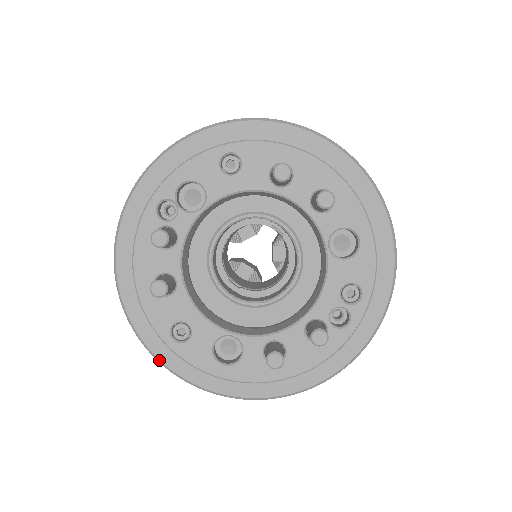
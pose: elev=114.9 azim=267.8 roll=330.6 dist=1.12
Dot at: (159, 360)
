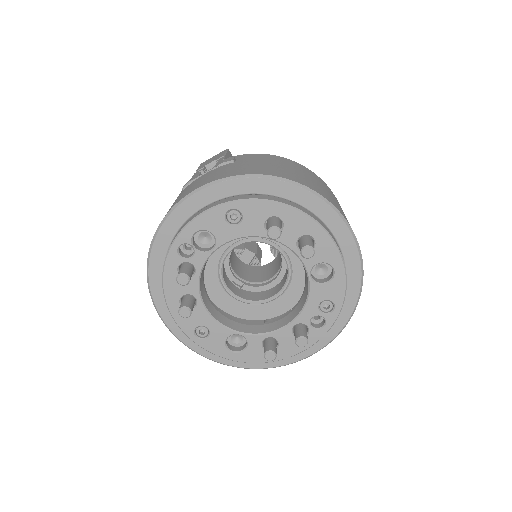
Dot at: (187, 346)
